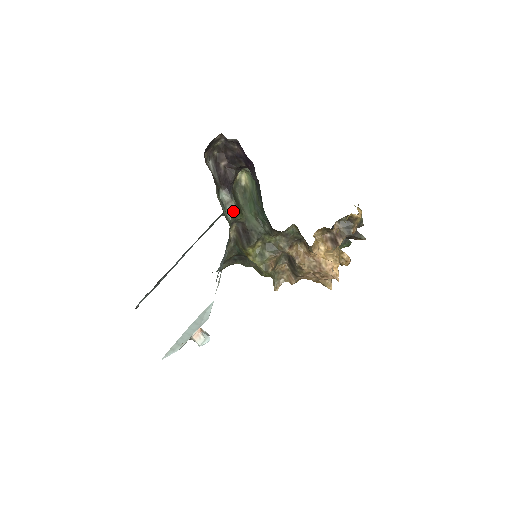
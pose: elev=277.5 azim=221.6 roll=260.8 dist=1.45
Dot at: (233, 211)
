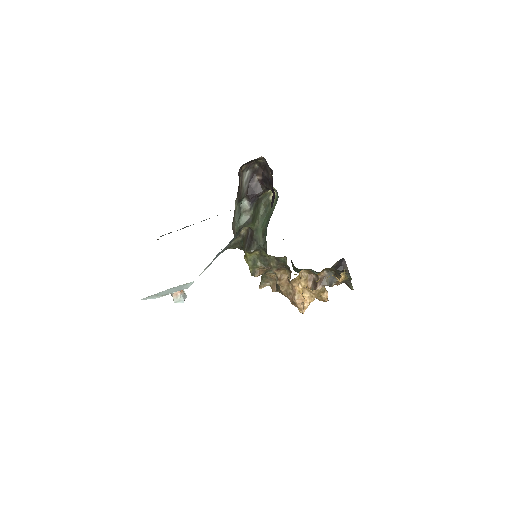
Dot at: (246, 220)
